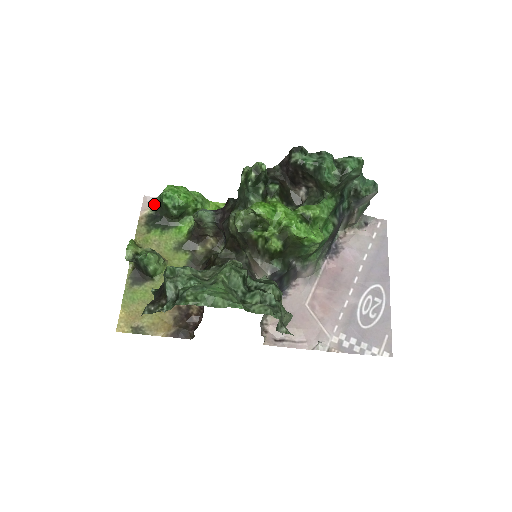
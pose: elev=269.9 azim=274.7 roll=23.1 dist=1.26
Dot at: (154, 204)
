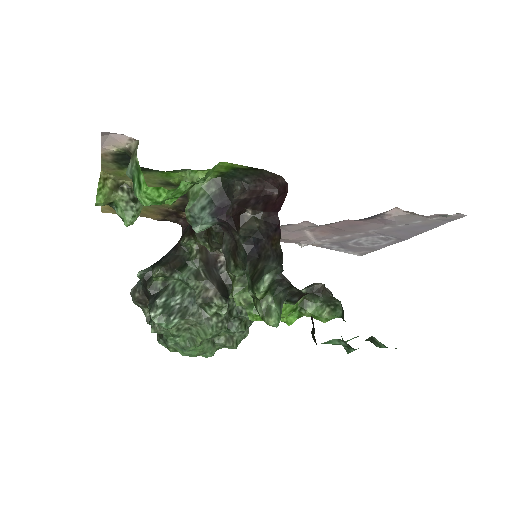
Dot at: (123, 146)
